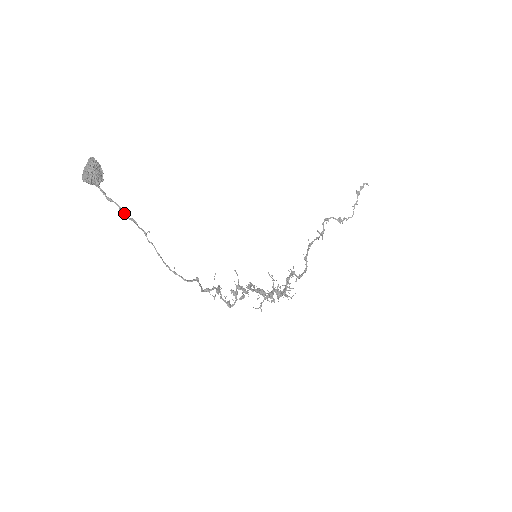
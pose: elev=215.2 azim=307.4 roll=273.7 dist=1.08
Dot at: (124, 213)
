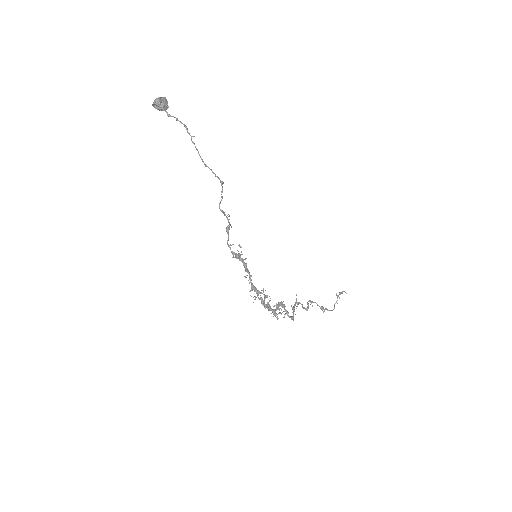
Dot at: occluded
